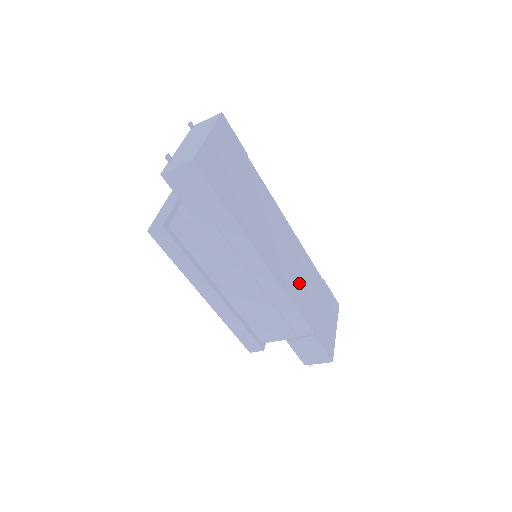
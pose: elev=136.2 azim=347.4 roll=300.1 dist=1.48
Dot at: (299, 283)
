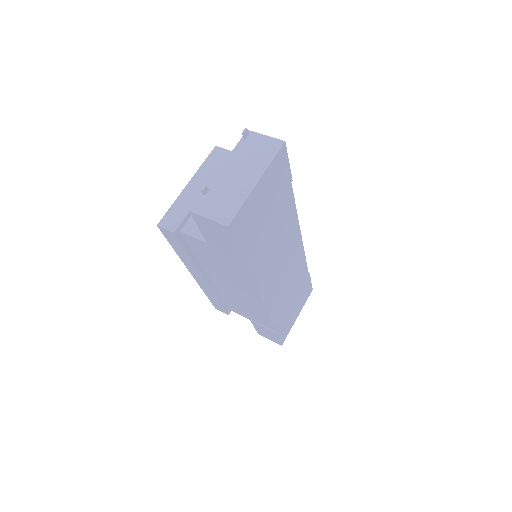
Dot at: (284, 292)
